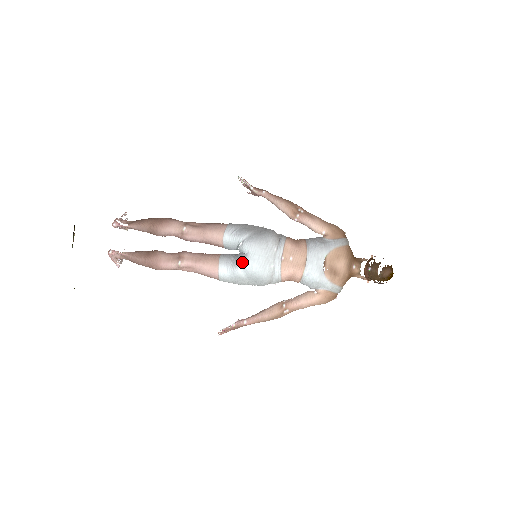
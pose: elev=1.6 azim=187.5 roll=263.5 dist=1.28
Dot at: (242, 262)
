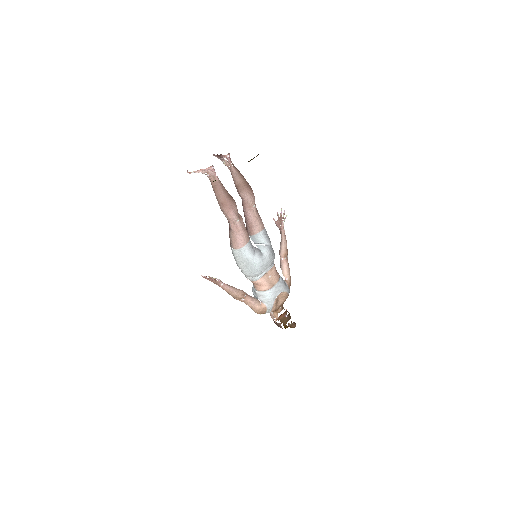
Dot at: (258, 255)
